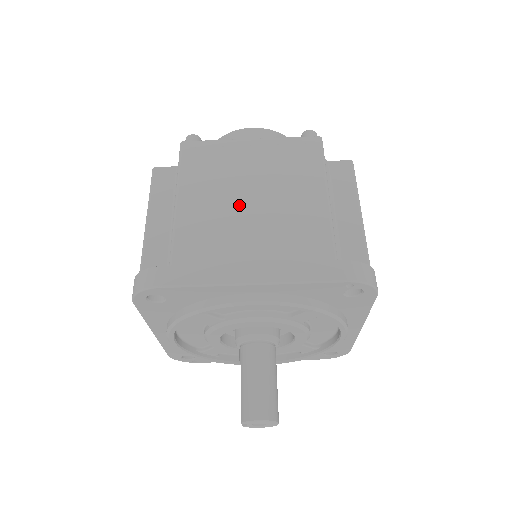
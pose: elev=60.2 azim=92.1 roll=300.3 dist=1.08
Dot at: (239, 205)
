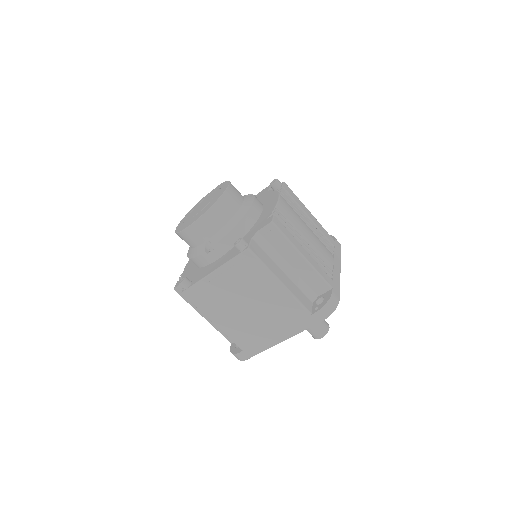
Dot at: (244, 312)
